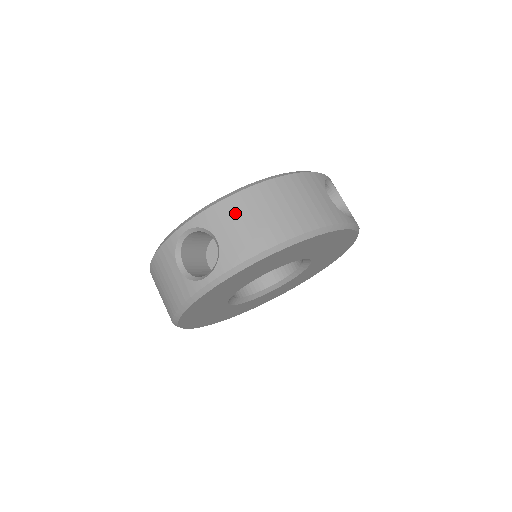
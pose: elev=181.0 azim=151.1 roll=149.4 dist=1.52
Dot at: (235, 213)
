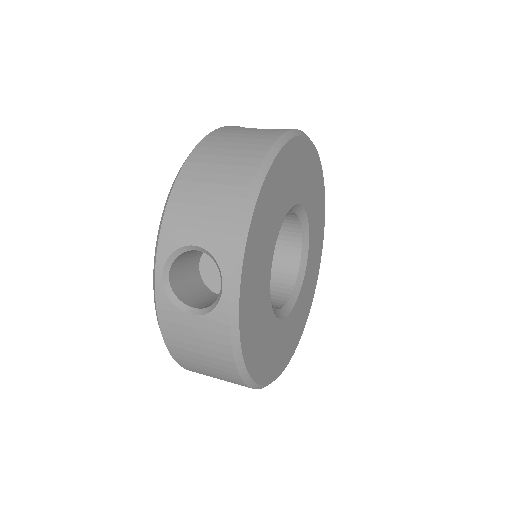
Dot at: (187, 208)
